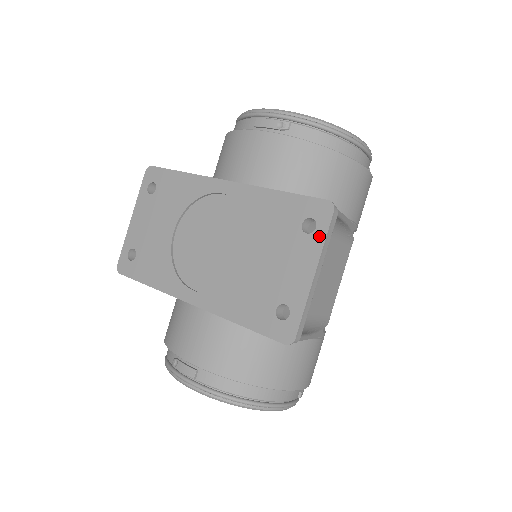
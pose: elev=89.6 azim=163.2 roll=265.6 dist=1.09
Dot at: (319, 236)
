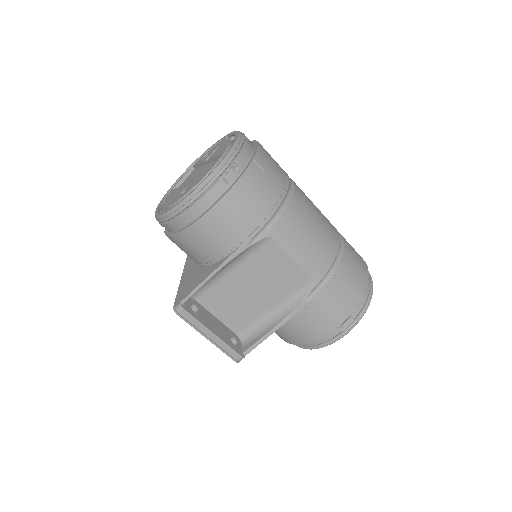
Dot at: (190, 322)
